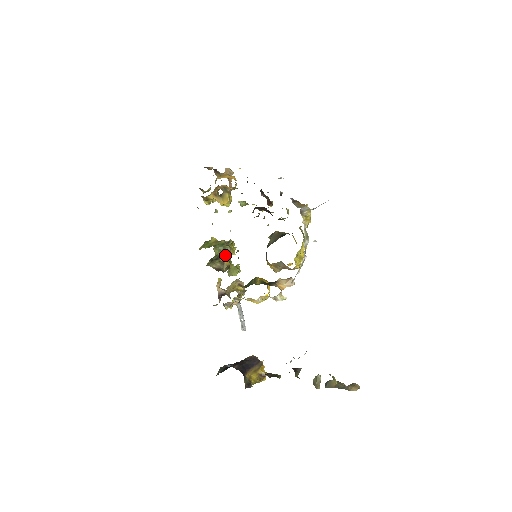
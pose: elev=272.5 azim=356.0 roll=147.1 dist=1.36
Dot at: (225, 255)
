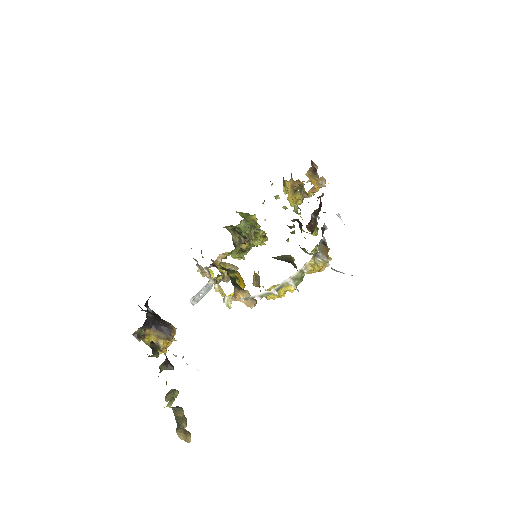
Dot at: (247, 237)
